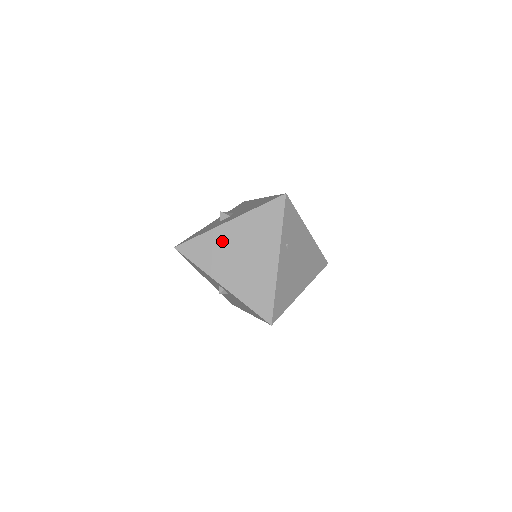
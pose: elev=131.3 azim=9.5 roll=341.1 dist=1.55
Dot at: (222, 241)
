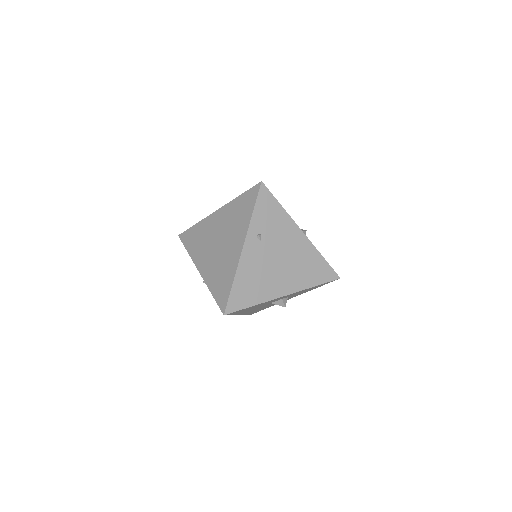
Dot at: (208, 229)
